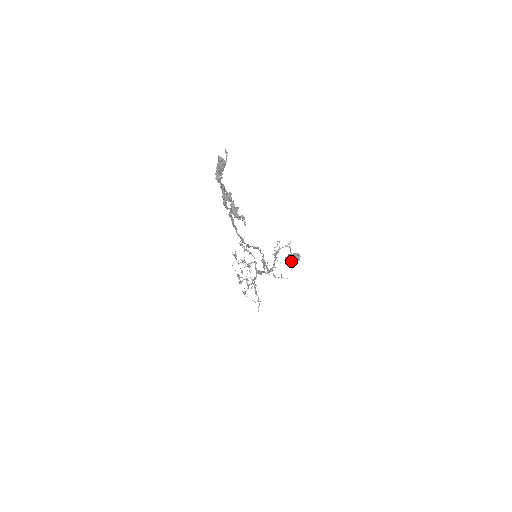
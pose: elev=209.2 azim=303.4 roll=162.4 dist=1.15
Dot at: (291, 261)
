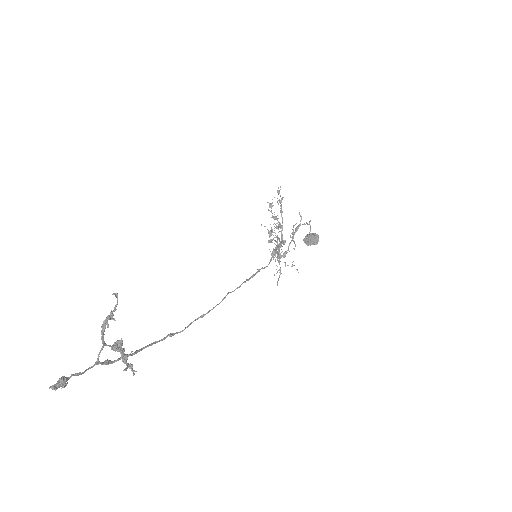
Dot at: (308, 244)
